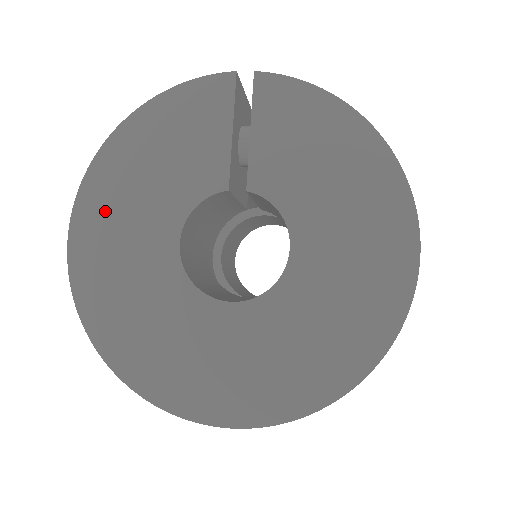
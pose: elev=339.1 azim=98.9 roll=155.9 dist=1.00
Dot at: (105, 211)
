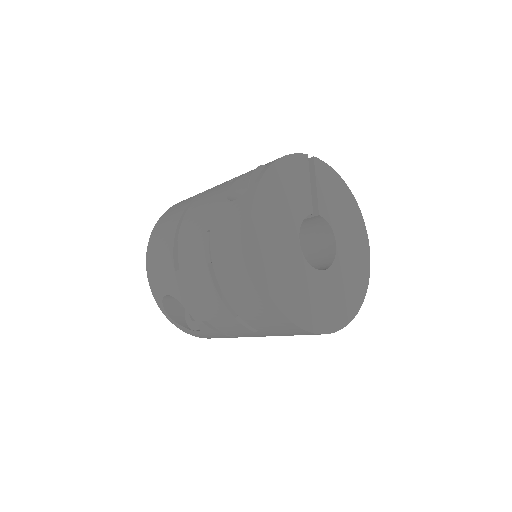
Dot at: (267, 220)
